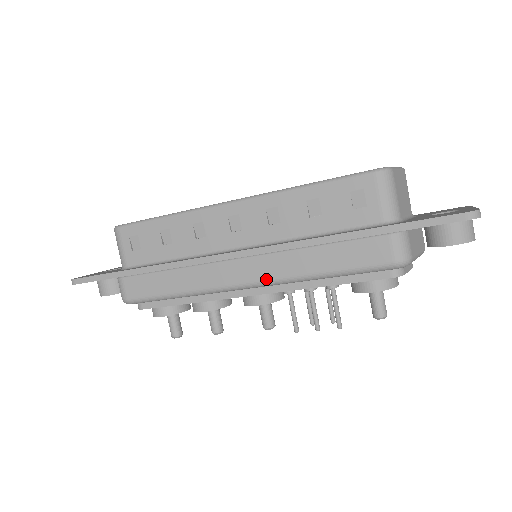
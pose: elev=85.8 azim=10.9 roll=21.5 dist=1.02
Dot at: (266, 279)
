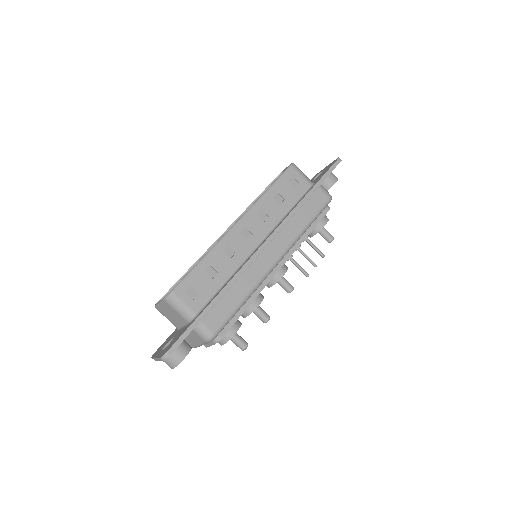
Dot at: (285, 249)
